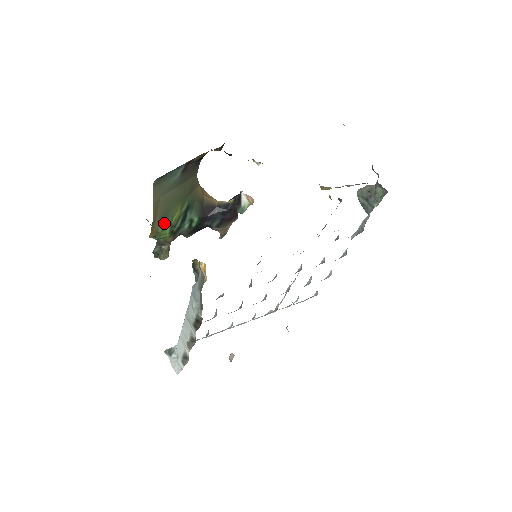
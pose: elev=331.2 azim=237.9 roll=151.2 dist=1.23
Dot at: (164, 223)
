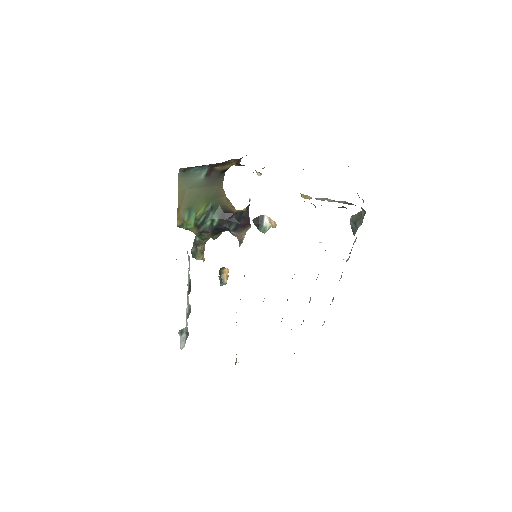
Dot at: (189, 214)
